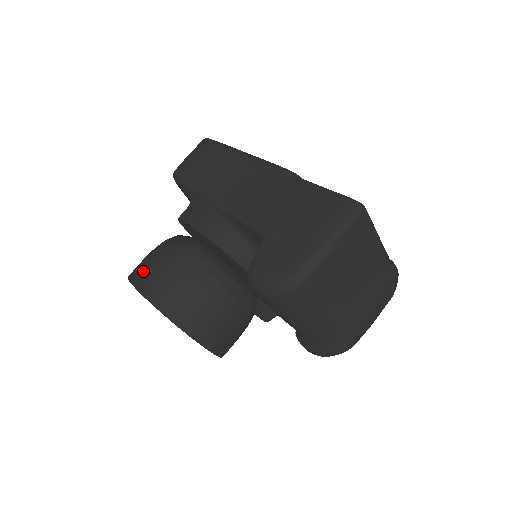
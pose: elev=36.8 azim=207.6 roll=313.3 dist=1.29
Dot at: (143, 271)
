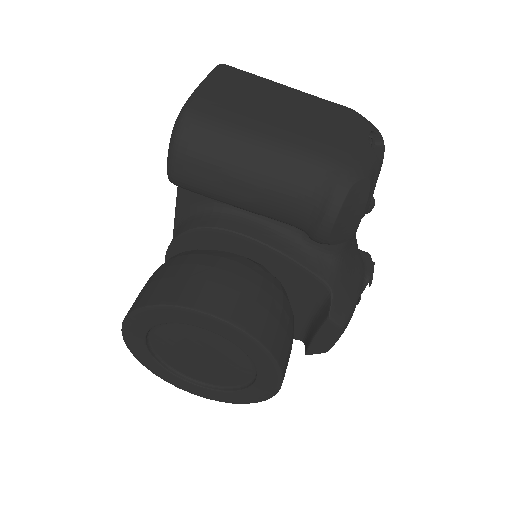
Dot at: occluded
